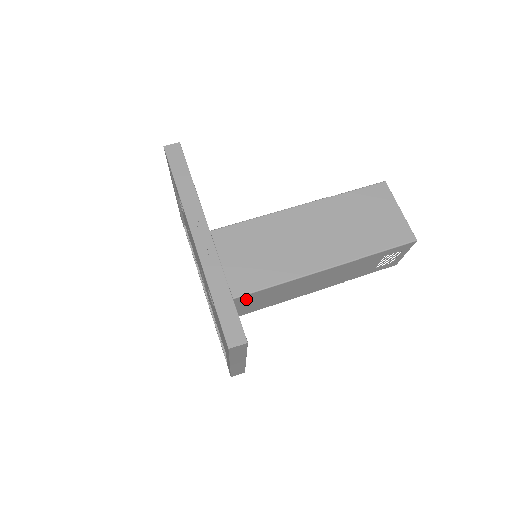
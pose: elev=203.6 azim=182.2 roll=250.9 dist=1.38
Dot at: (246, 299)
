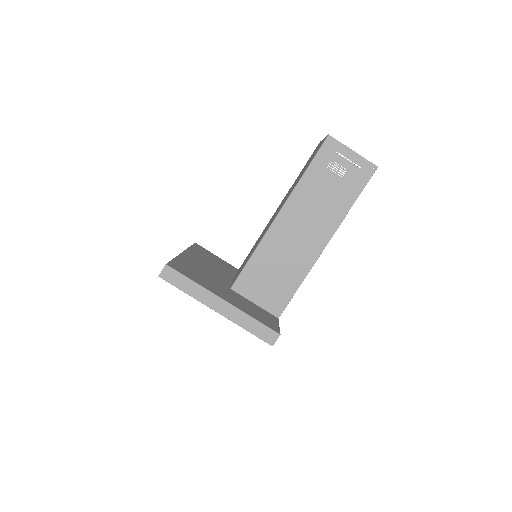
Dot at: (250, 281)
